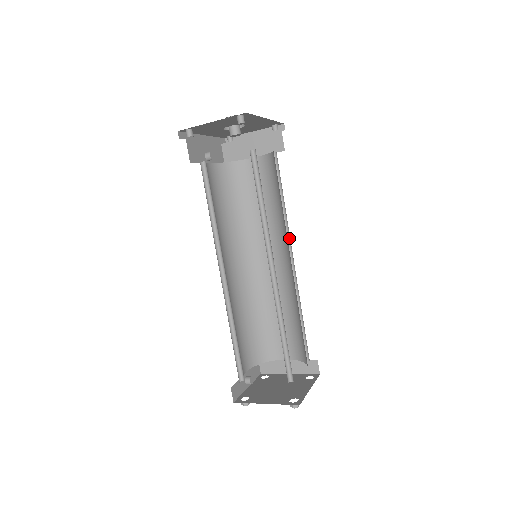
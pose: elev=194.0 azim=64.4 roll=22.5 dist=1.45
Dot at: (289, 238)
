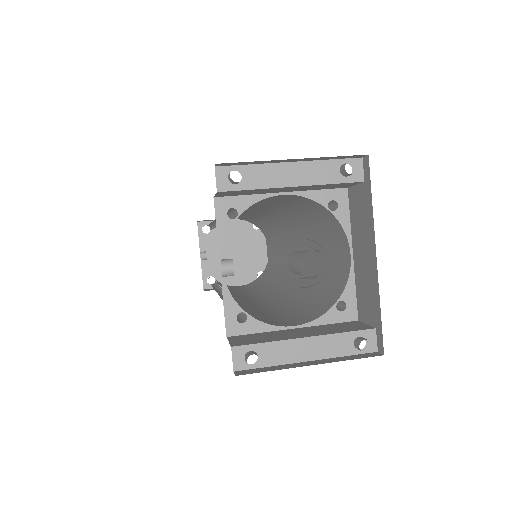
Dot at: occluded
